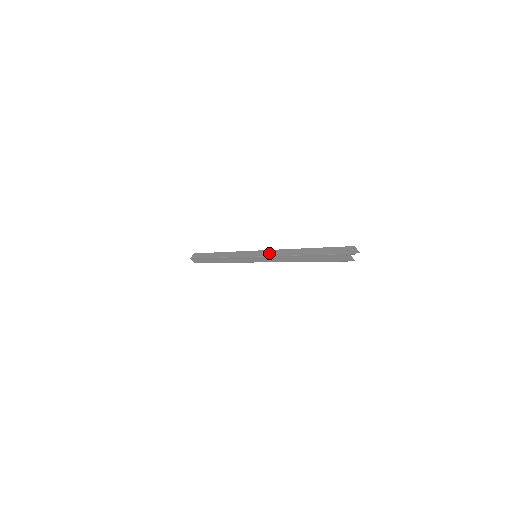
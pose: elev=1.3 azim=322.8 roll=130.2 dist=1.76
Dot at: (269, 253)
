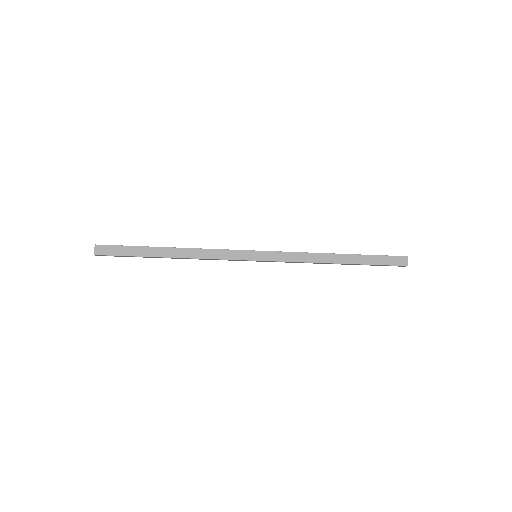
Dot at: (288, 257)
